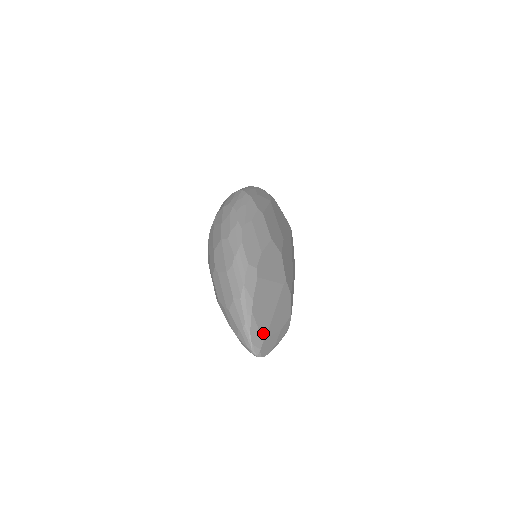
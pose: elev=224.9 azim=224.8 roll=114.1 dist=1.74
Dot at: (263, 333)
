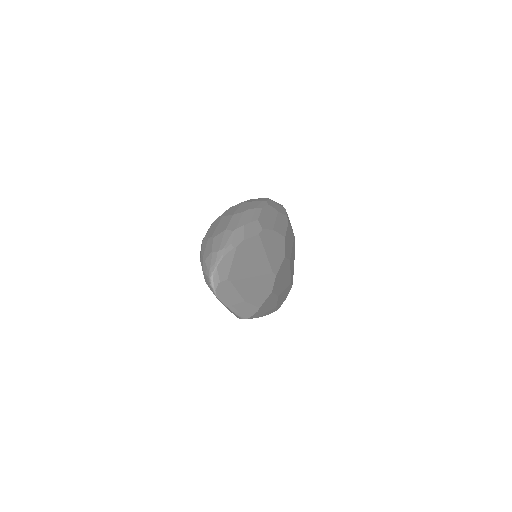
Dot at: (232, 274)
